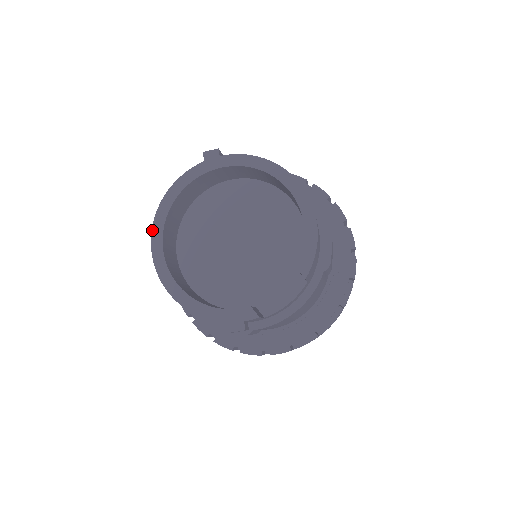
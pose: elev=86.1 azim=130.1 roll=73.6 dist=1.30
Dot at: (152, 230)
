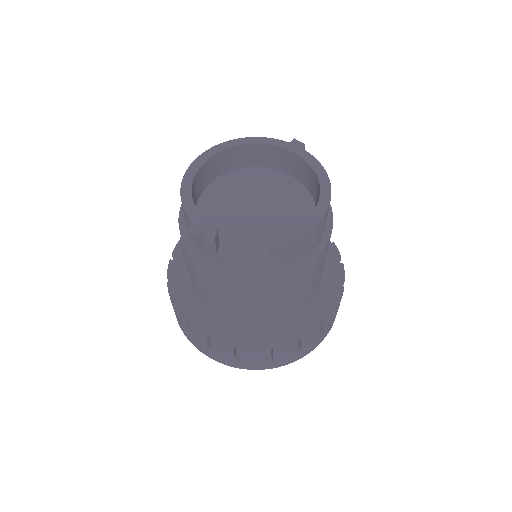
Dot at: (217, 145)
